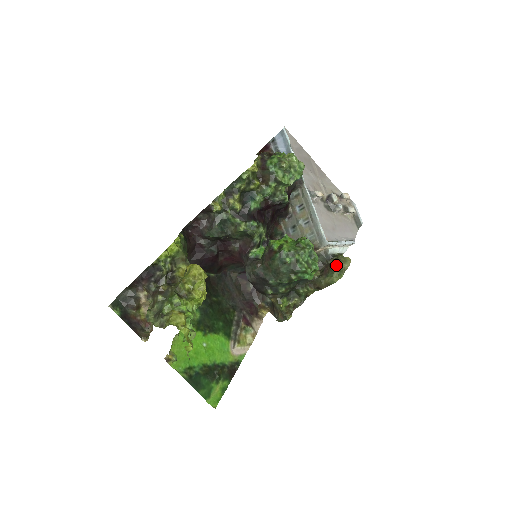
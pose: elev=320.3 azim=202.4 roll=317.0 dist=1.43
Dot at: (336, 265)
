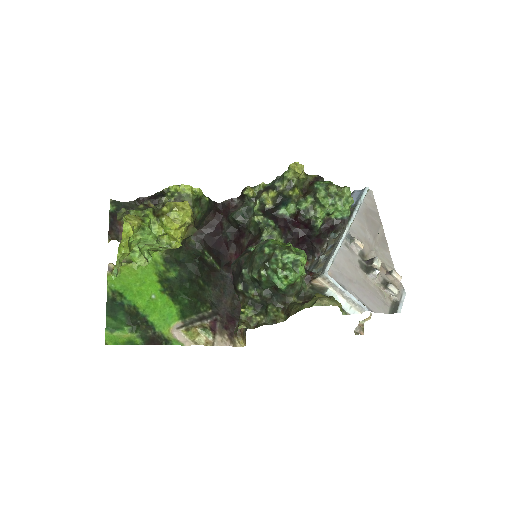
Dot at: (318, 296)
